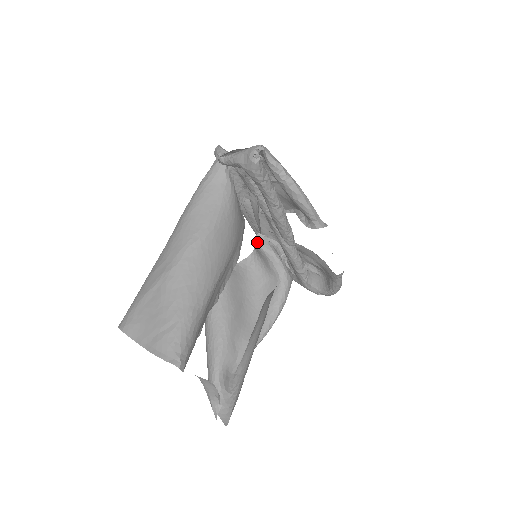
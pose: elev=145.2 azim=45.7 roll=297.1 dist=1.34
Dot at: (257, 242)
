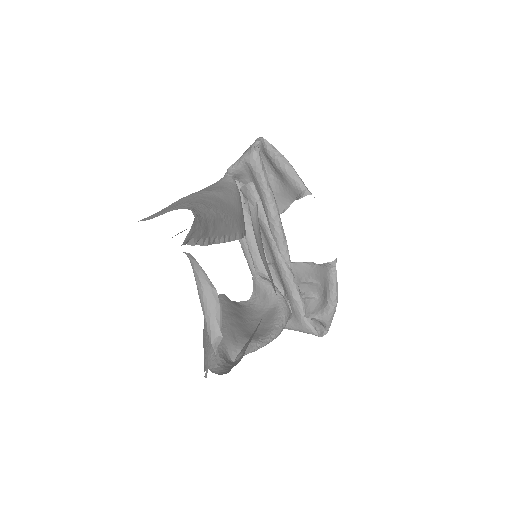
Dot at: (256, 277)
